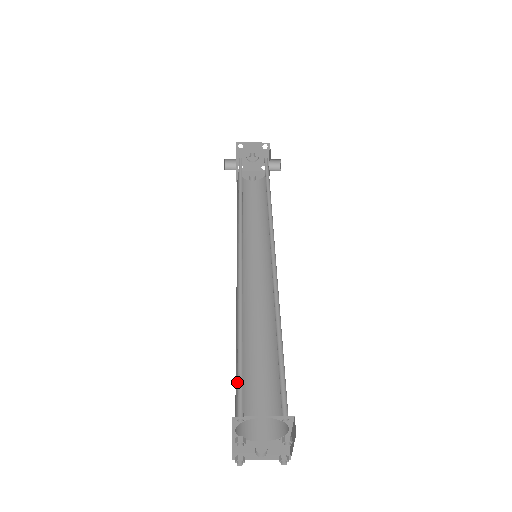
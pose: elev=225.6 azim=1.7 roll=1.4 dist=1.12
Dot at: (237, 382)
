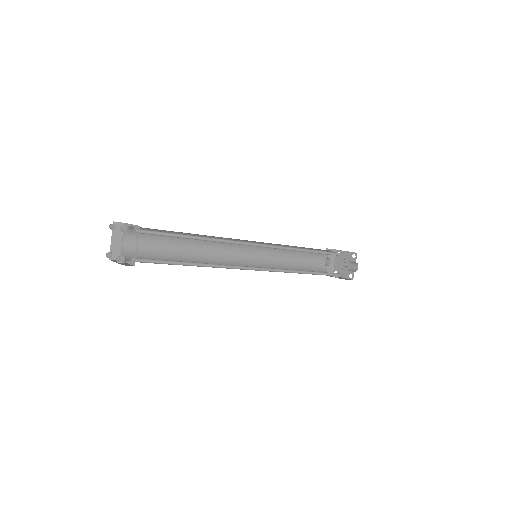
Dot at: occluded
